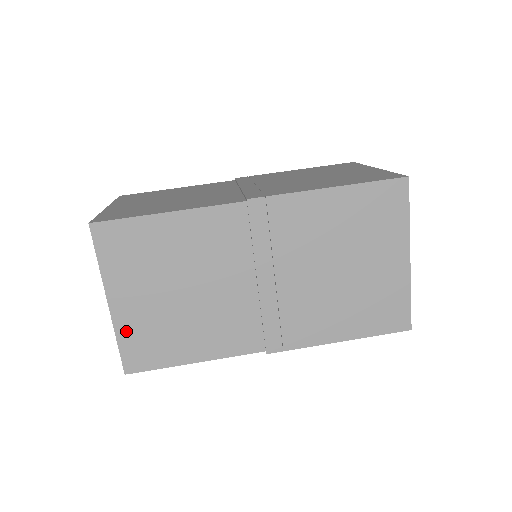
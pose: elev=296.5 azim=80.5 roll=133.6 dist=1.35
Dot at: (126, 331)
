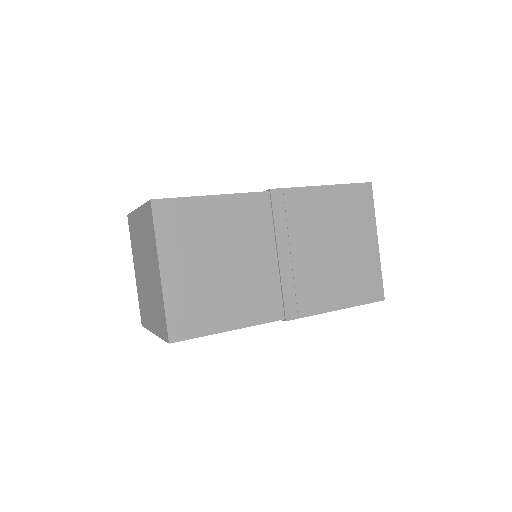
Dot at: occluded
